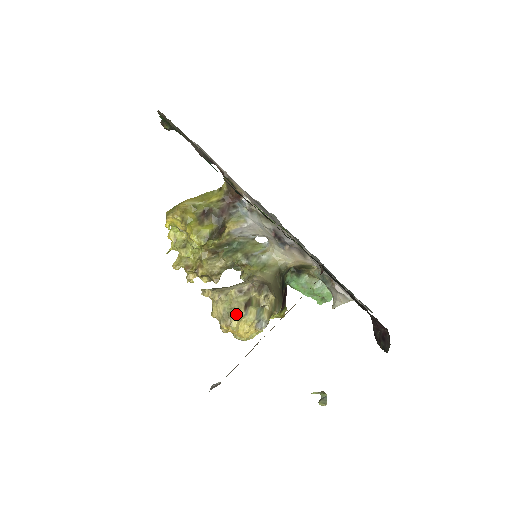
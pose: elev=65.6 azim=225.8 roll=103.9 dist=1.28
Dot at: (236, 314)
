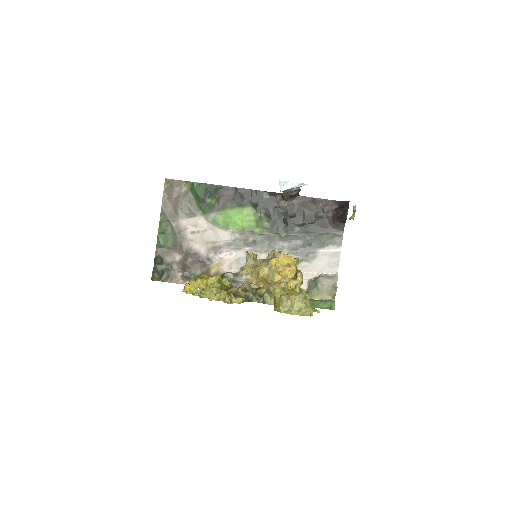
Dot at: occluded
